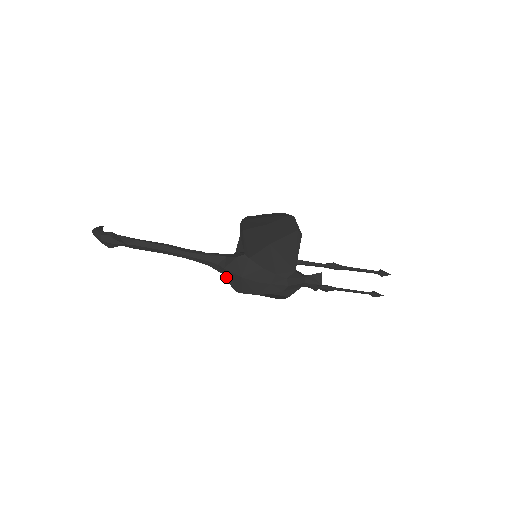
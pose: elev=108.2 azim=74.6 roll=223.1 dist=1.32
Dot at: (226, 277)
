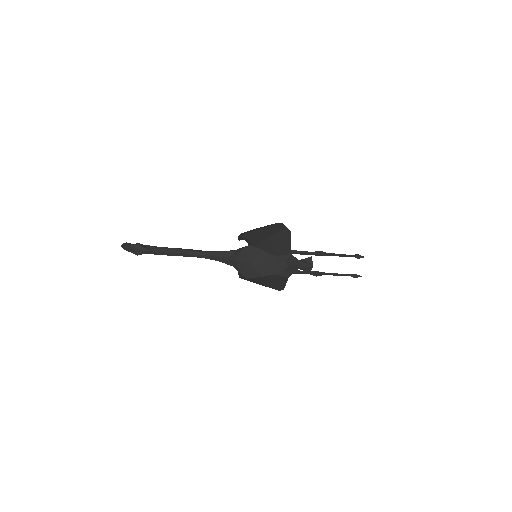
Dot at: (236, 267)
